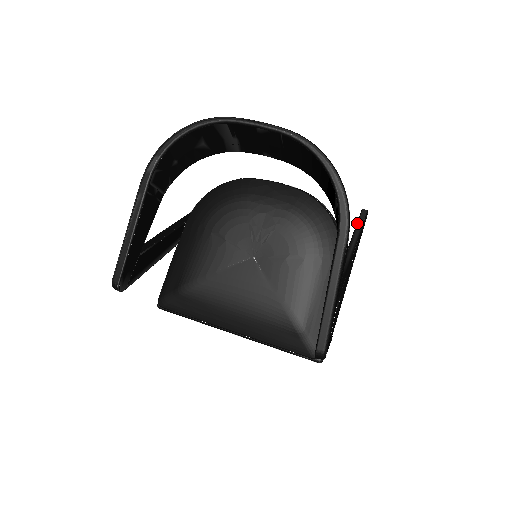
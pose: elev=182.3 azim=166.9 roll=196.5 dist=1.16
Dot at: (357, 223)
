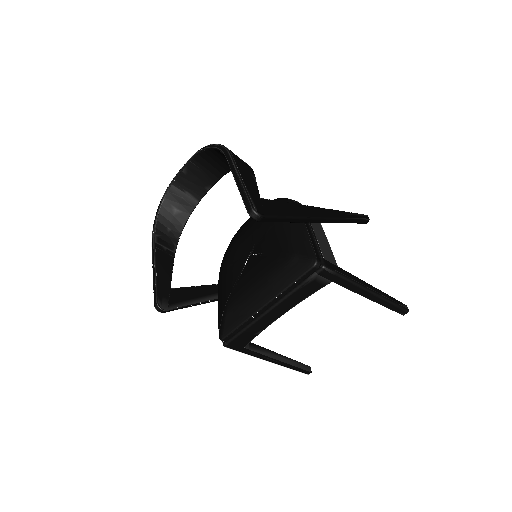
Dot at: occluded
